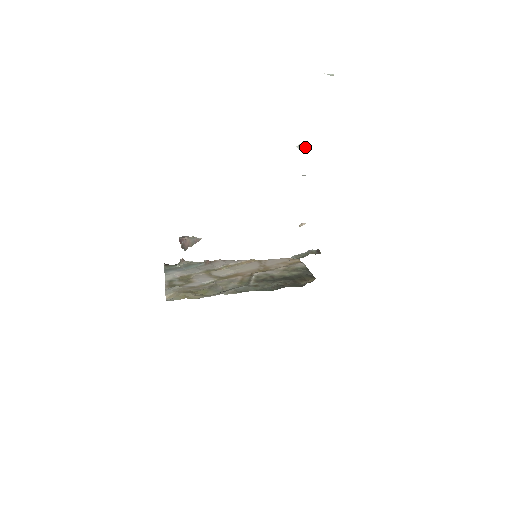
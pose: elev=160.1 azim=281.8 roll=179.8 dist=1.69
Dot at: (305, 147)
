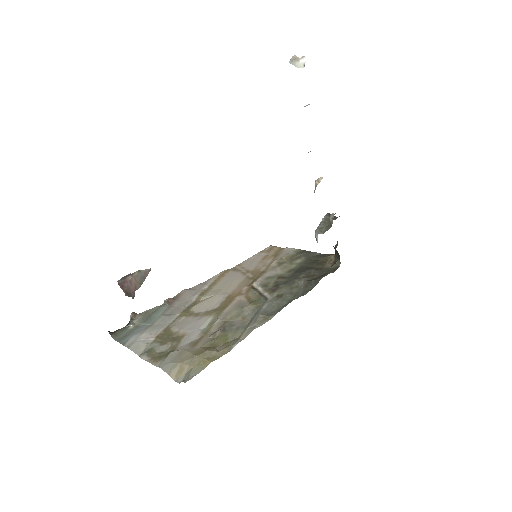
Dot at: (299, 61)
